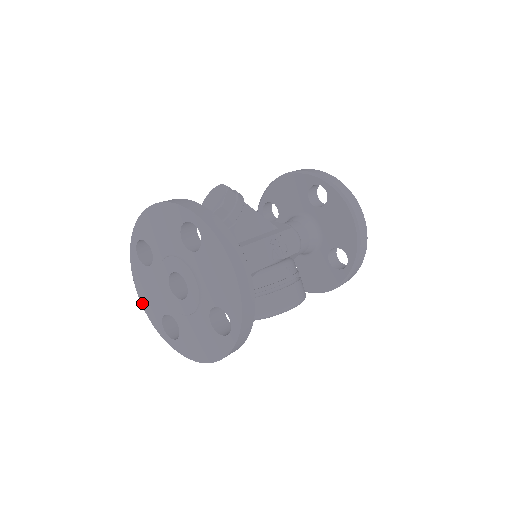
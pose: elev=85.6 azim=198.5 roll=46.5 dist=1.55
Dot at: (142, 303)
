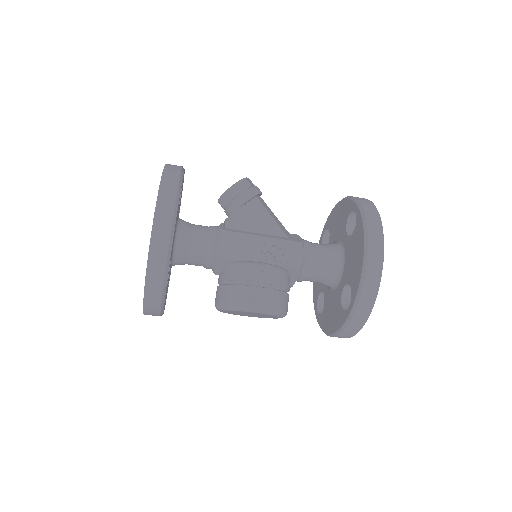
Dot at: occluded
